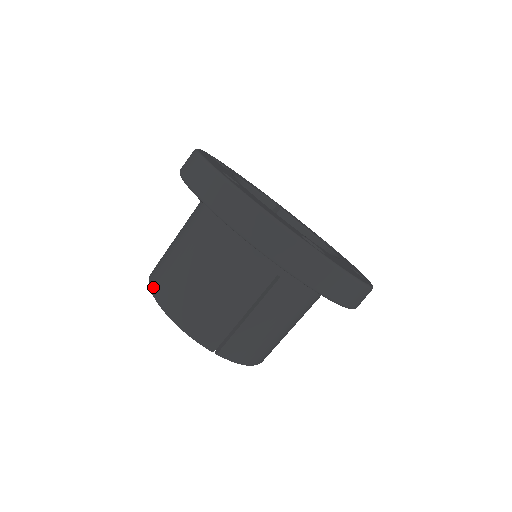
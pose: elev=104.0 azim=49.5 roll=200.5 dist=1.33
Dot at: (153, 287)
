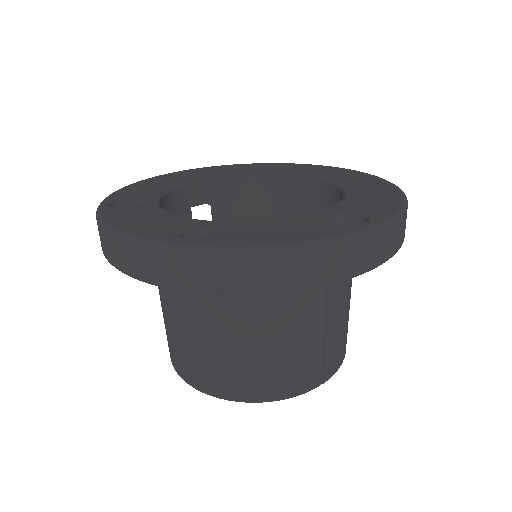
Dot at: (204, 389)
